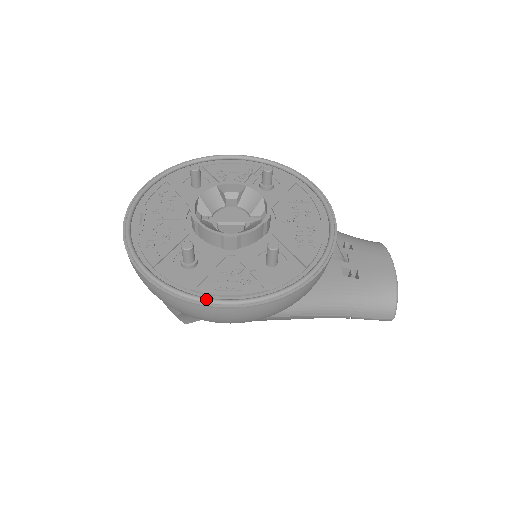
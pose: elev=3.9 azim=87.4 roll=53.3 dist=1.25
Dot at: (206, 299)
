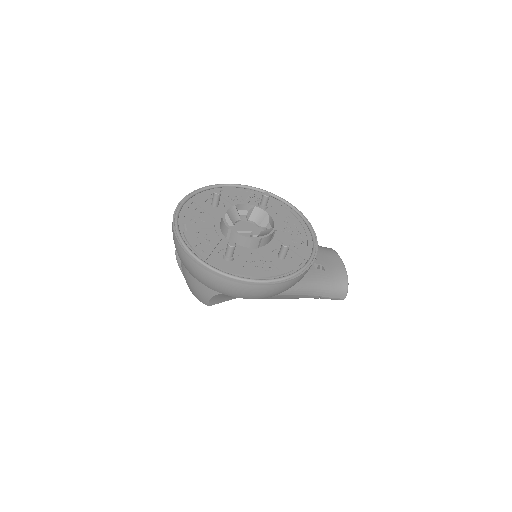
Dot at: (249, 279)
